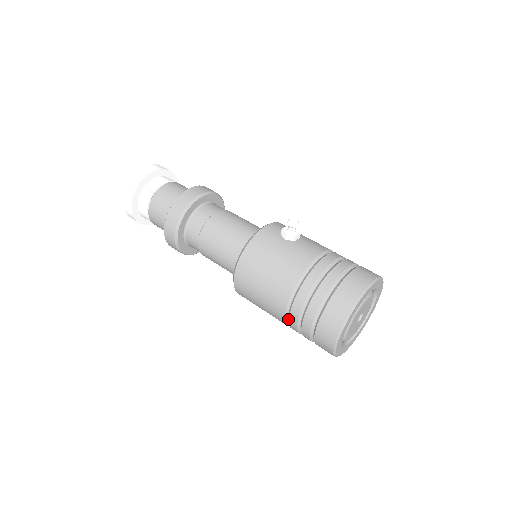
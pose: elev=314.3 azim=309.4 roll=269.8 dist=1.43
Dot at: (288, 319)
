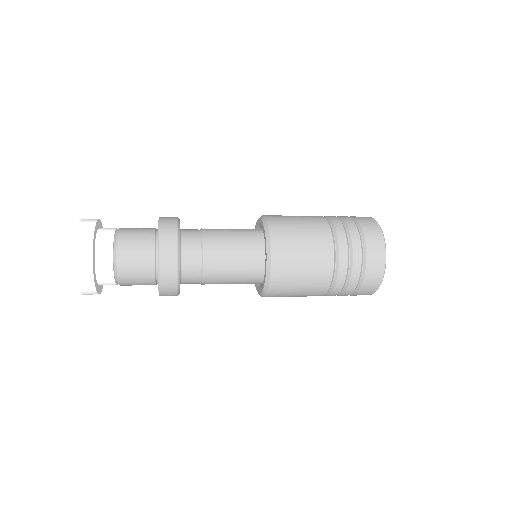
Dot at: (334, 232)
